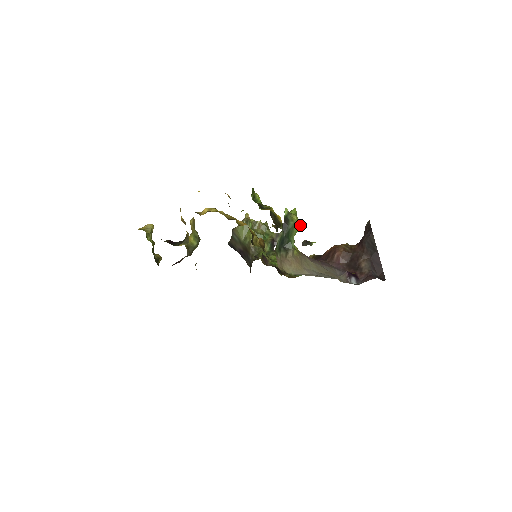
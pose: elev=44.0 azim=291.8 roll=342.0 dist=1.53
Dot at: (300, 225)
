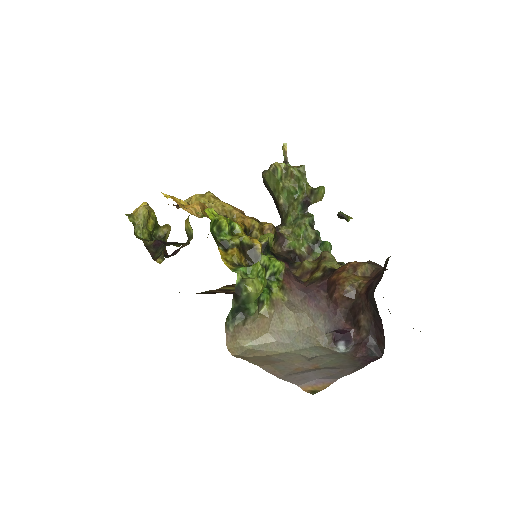
Dot at: (261, 289)
